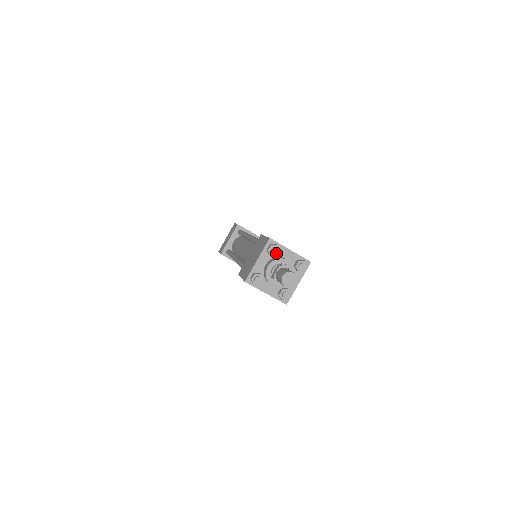
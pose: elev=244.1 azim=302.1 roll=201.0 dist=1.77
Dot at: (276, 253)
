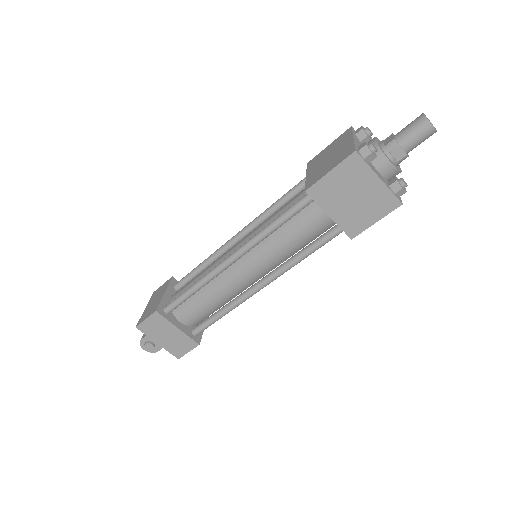
Dot at: (372, 133)
